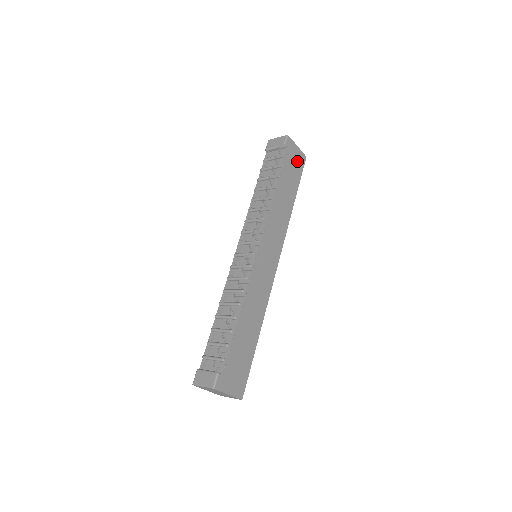
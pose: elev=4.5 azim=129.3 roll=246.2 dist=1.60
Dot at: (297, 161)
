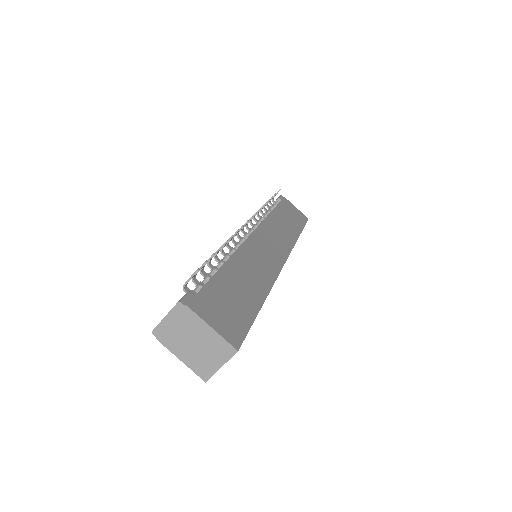
Dot at: (297, 214)
